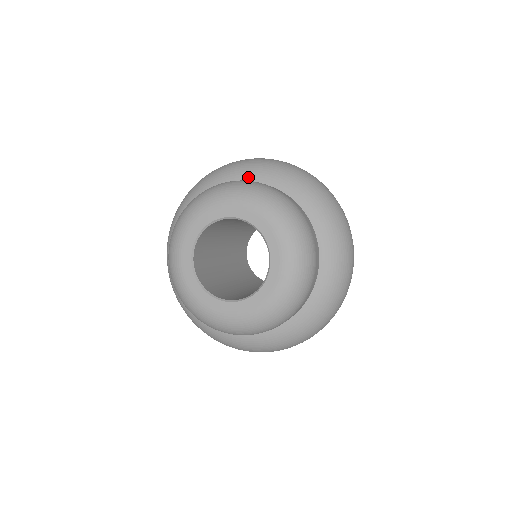
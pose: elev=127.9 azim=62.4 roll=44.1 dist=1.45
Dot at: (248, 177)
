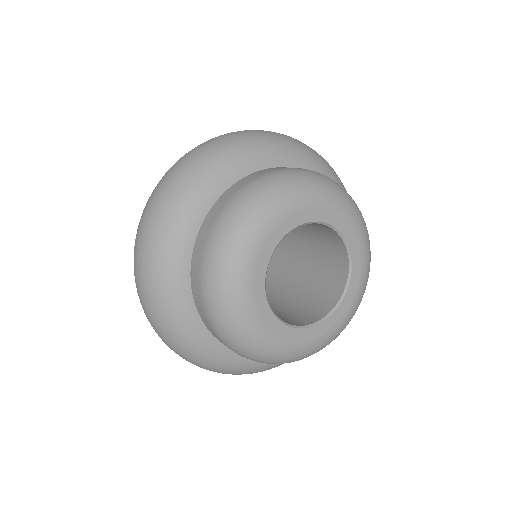
Dot at: (258, 163)
